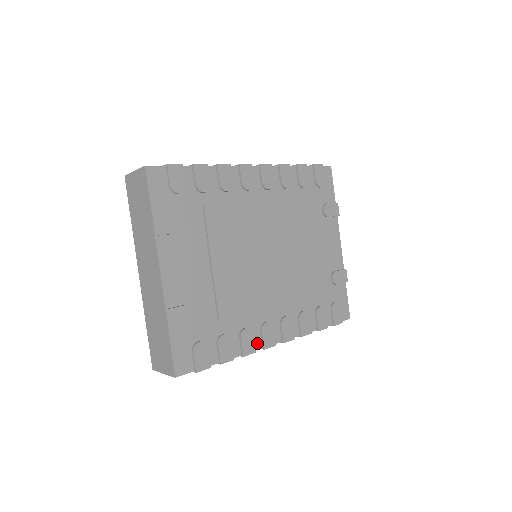
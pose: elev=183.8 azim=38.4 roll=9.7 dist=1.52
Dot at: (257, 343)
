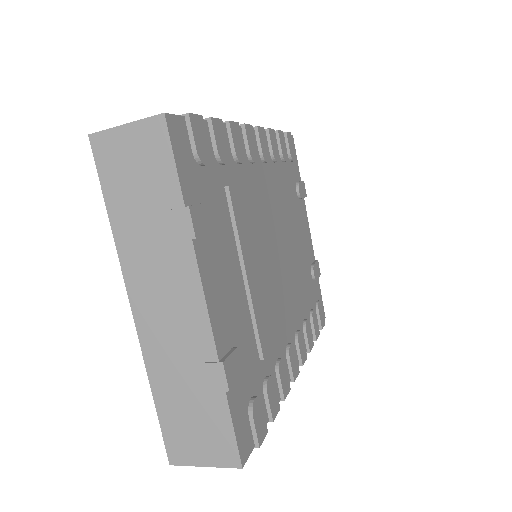
Dot at: occluded
